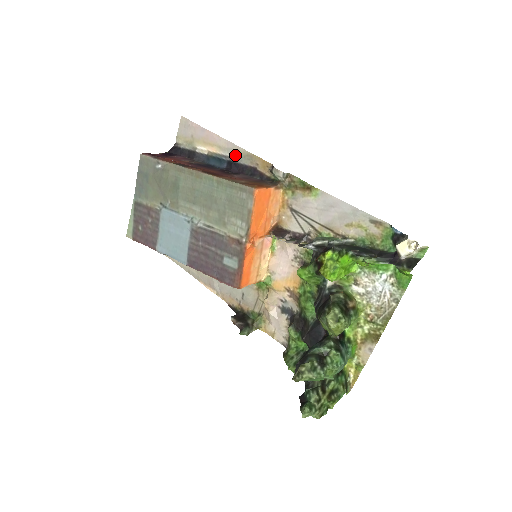
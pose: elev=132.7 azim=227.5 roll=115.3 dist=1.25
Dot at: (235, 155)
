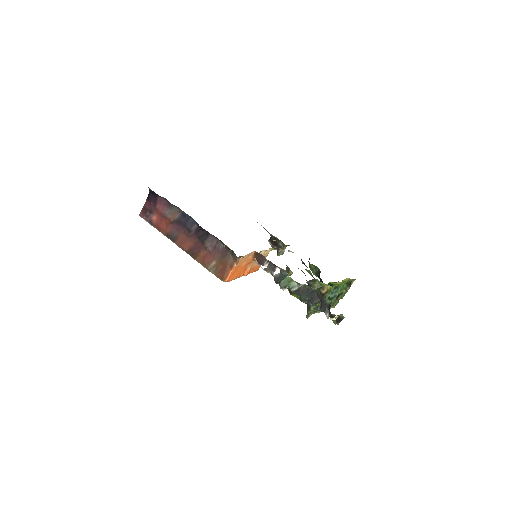
Dot at: occluded
